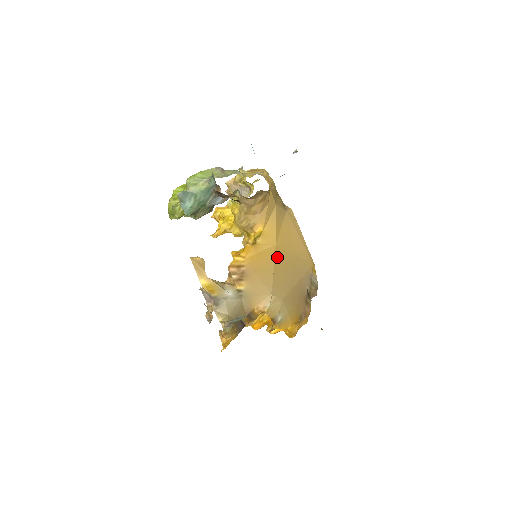
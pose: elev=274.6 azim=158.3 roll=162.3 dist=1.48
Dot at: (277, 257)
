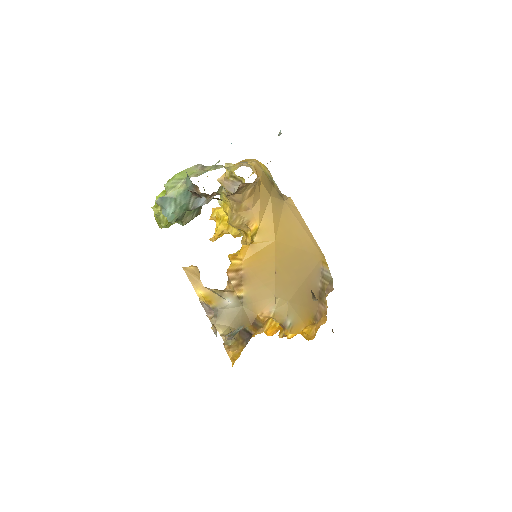
Dot at: (278, 254)
